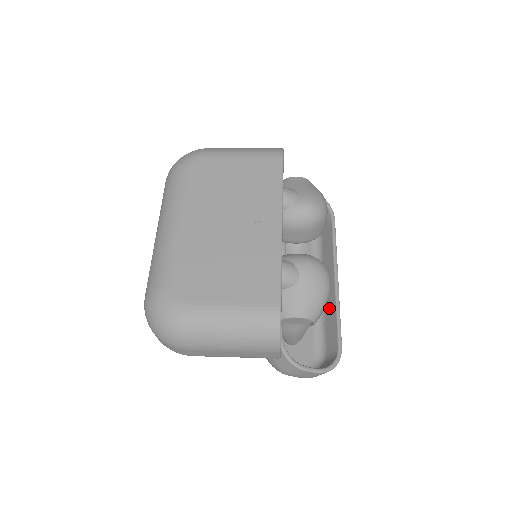
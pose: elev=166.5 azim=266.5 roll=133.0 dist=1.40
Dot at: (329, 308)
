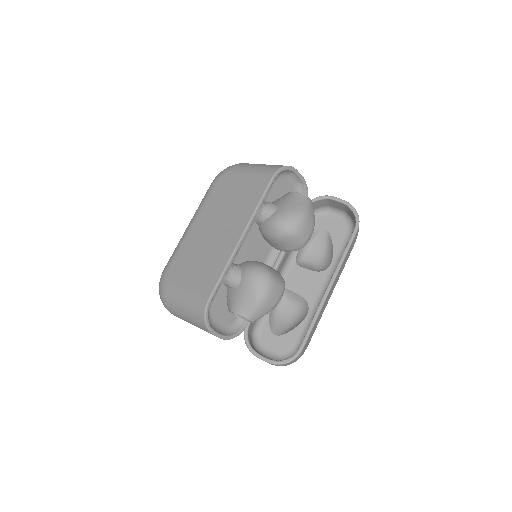
Dot at: occluded
